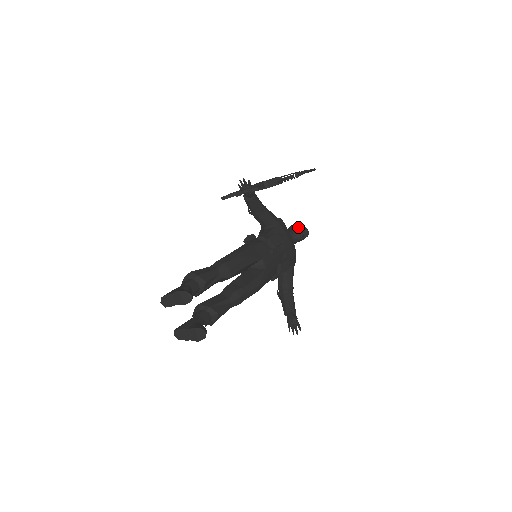
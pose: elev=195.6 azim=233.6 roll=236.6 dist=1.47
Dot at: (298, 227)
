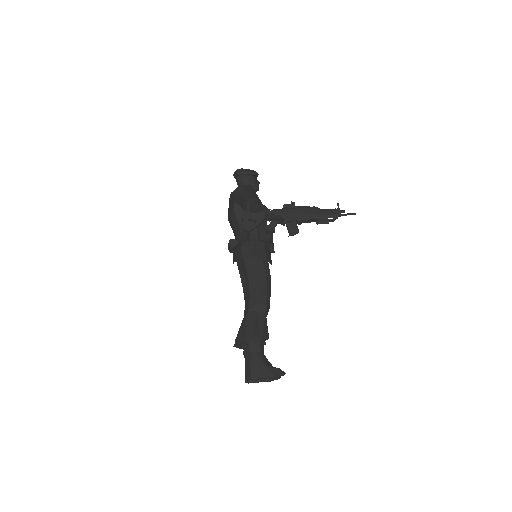
Dot at: (252, 175)
